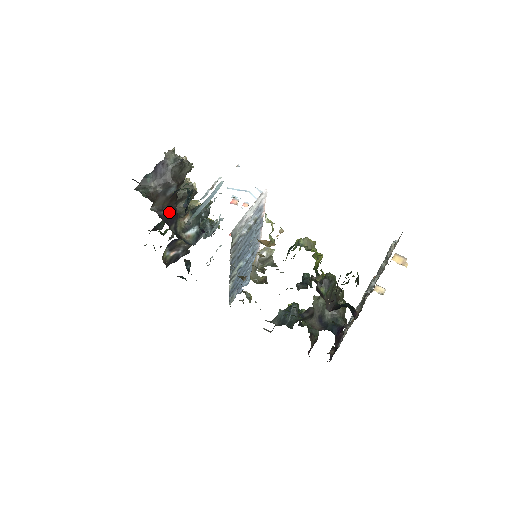
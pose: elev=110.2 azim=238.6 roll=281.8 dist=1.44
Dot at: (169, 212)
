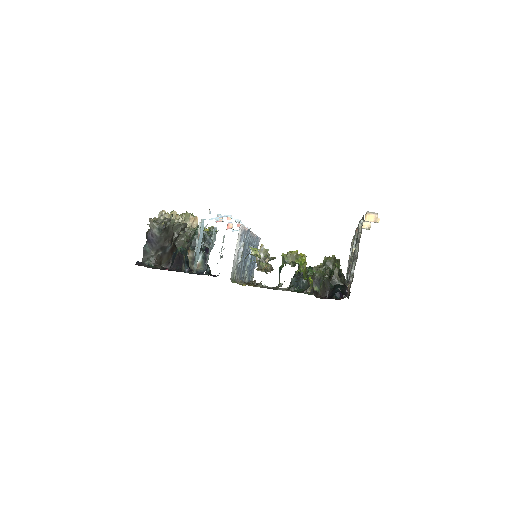
Dot at: (175, 260)
